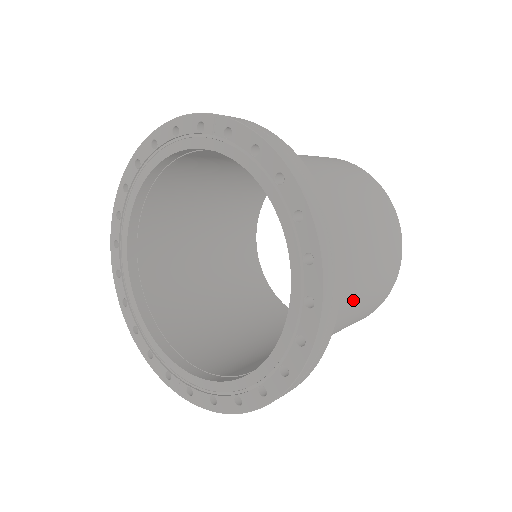
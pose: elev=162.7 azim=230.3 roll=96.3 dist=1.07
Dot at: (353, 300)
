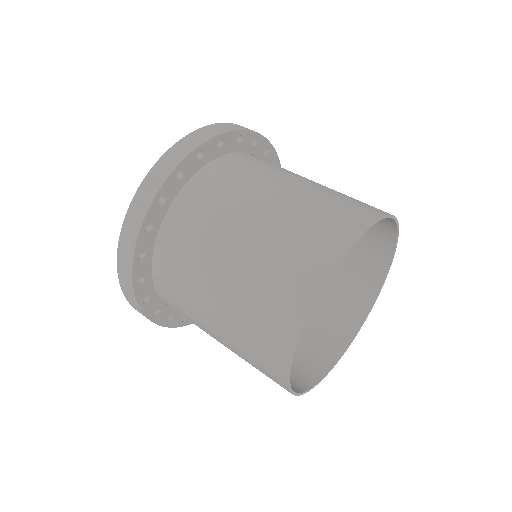
Dot at: (249, 216)
